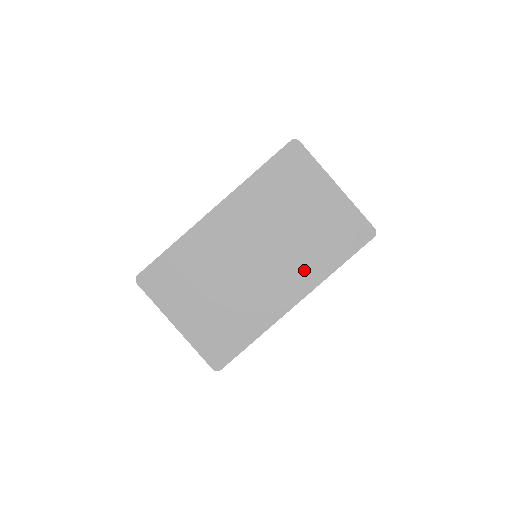
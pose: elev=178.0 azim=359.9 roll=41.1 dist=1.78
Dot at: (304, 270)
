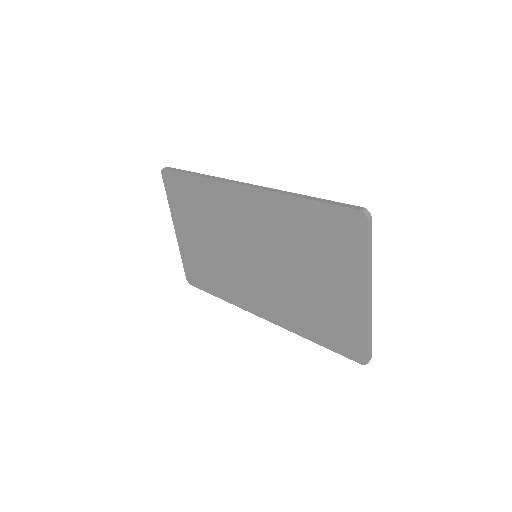
Dot at: (283, 309)
